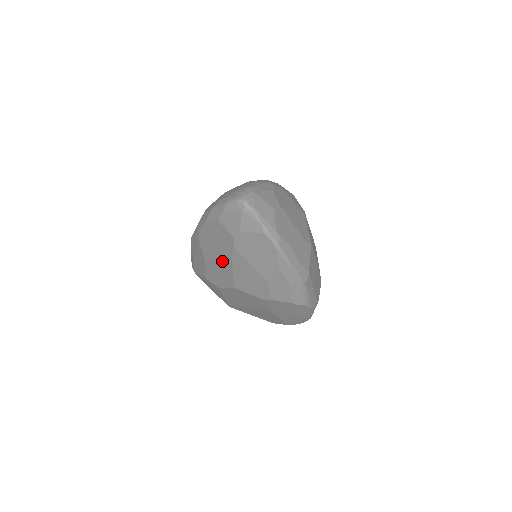
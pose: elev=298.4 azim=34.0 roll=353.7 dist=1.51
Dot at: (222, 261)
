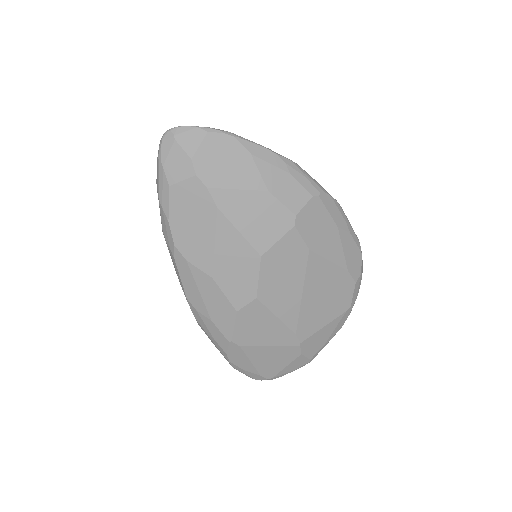
Dot at: (219, 237)
